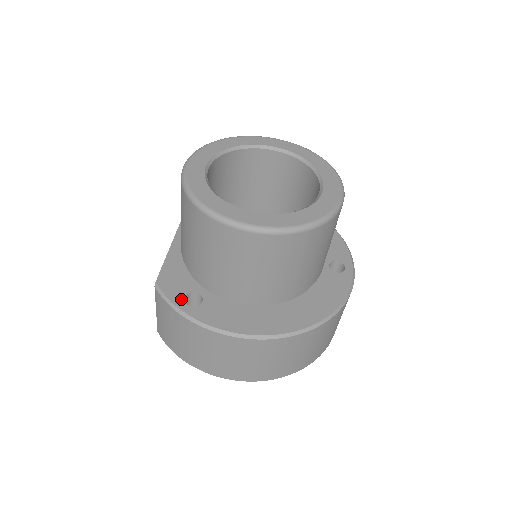
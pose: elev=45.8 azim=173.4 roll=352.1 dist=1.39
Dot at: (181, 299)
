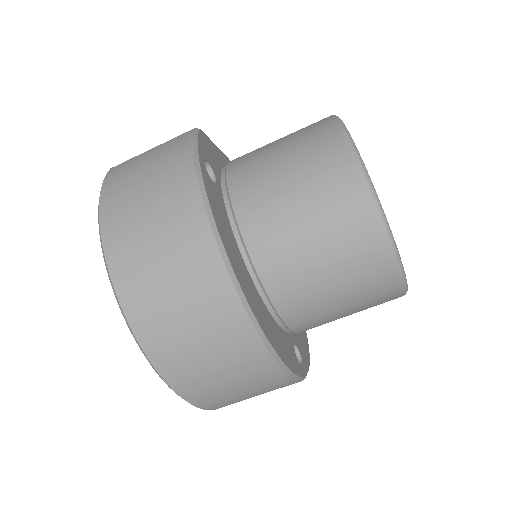
Dot at: (204, 156)
